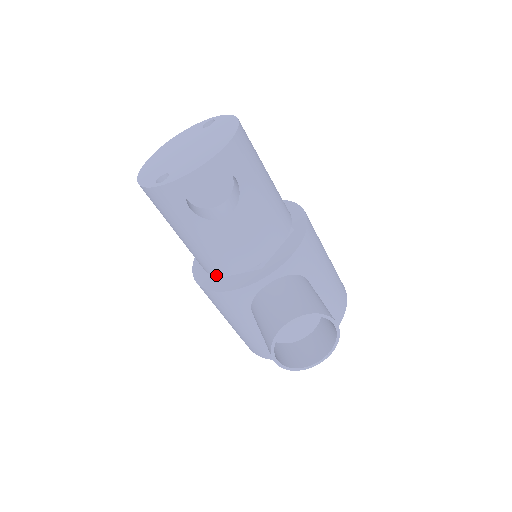
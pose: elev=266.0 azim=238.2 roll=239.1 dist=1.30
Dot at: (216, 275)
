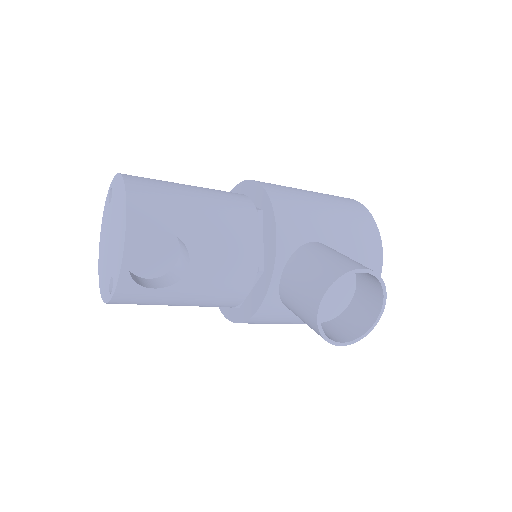
Dot at: (236, 306)
